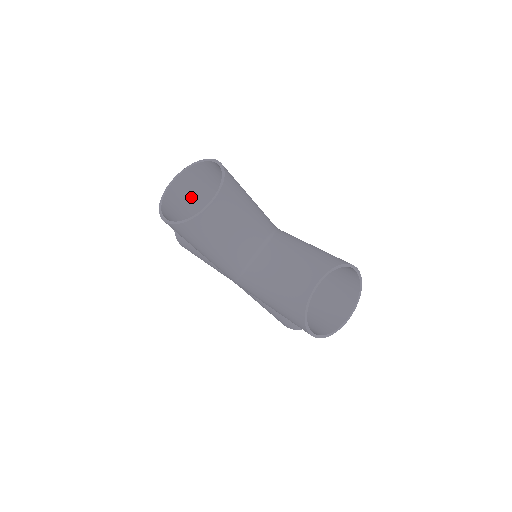
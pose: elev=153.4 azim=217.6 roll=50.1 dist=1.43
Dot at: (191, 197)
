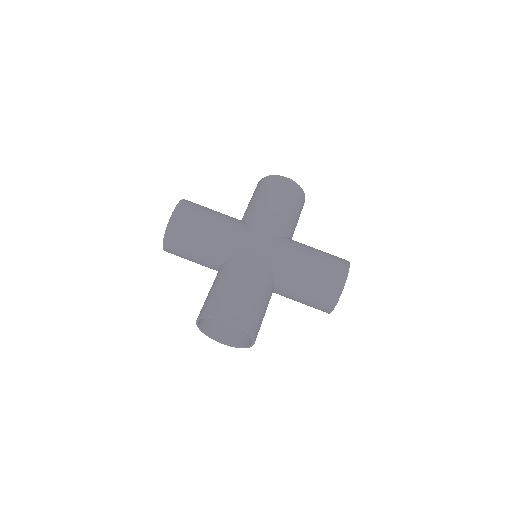
Dot at: occluded
